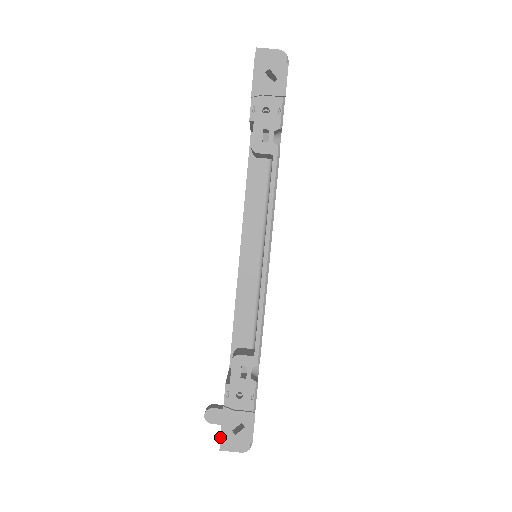
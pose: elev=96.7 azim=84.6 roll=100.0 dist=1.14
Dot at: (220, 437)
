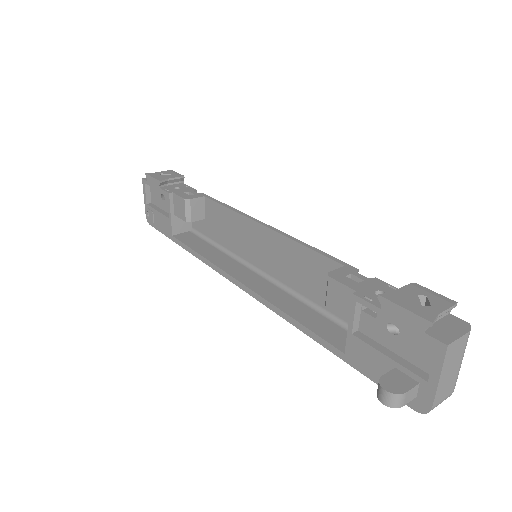
Dot at: (422, 317)
